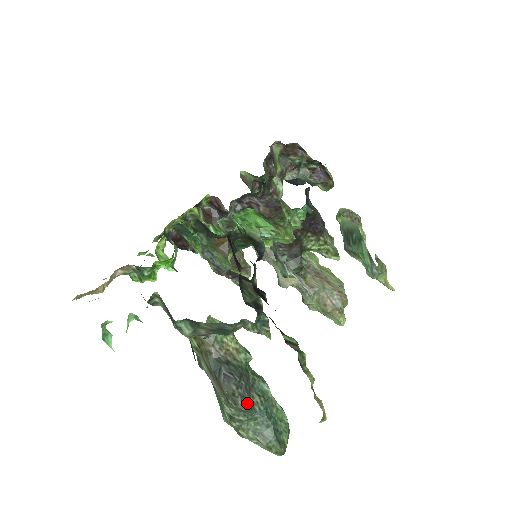
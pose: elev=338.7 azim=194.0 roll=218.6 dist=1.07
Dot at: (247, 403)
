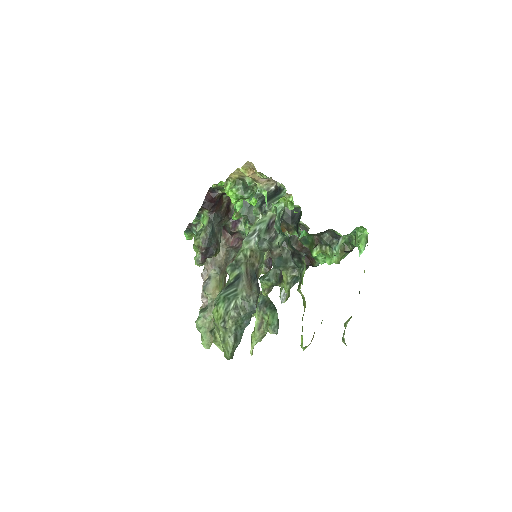
Dot at: occluded
